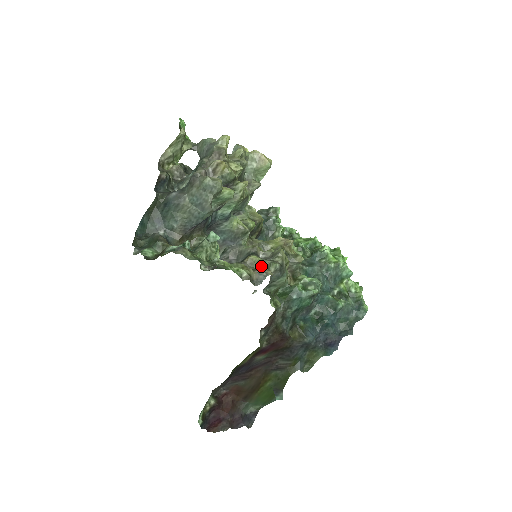
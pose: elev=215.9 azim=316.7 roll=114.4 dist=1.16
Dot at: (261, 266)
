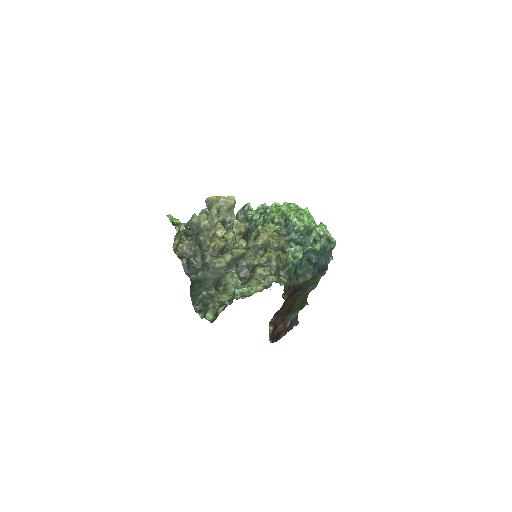
Dot at: (266, 273)
